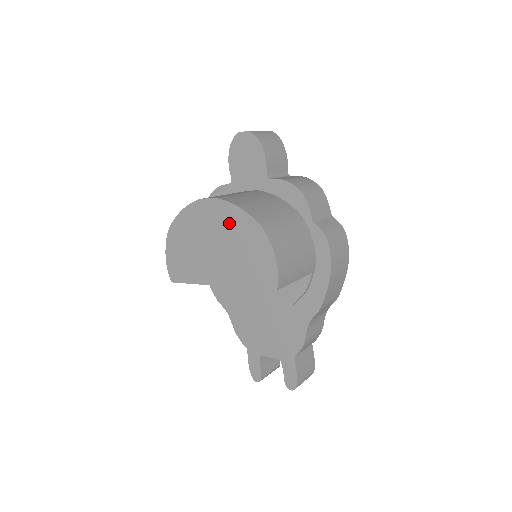
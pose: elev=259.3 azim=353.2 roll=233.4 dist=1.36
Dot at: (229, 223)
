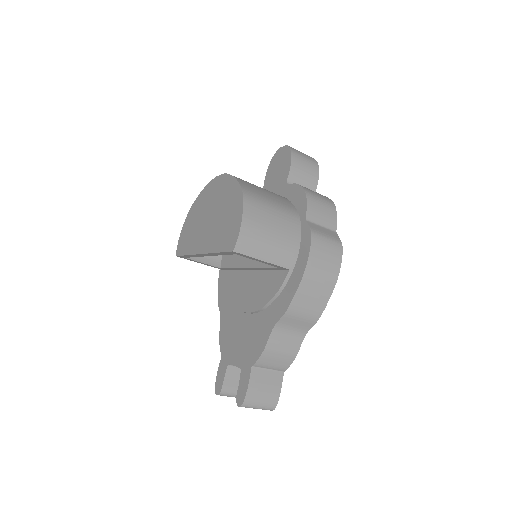
Dot at: (225, 193)
